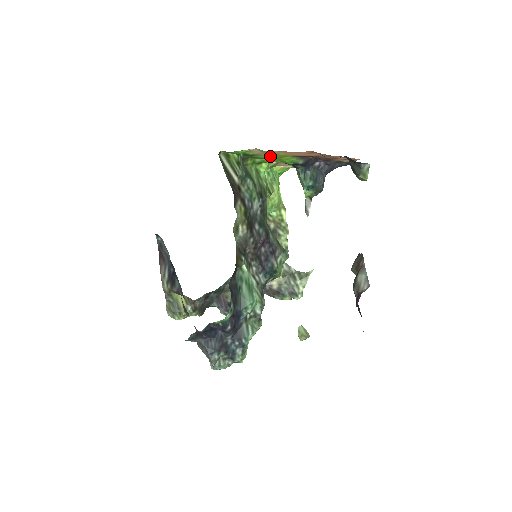
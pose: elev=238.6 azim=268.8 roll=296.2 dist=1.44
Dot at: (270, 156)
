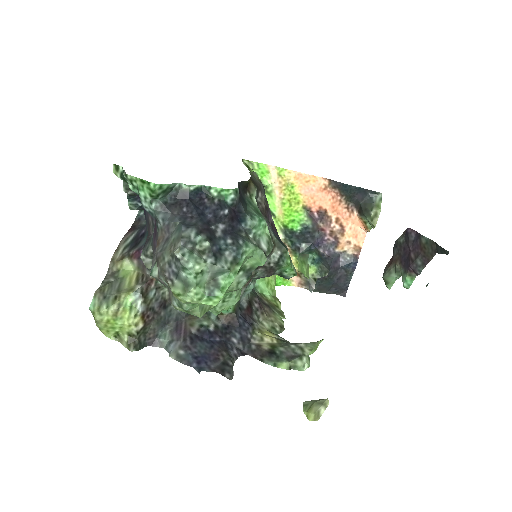
Dot at: (281, 203)
